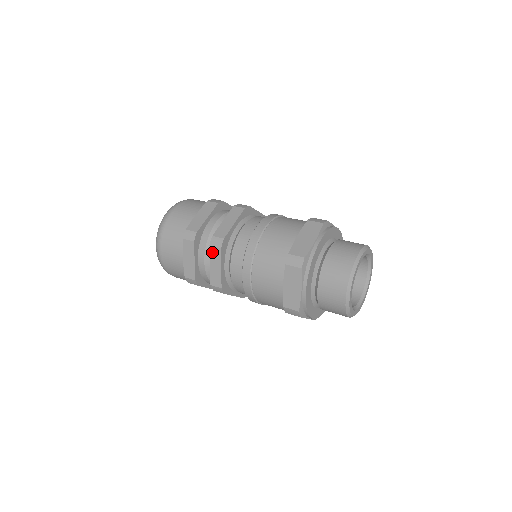
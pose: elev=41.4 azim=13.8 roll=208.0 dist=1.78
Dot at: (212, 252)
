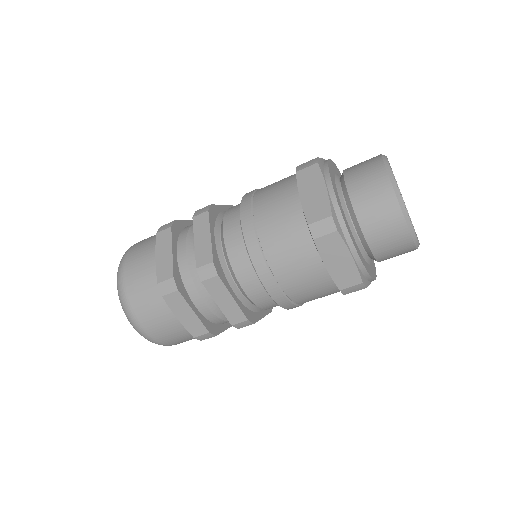
Dot at: (209, 287)
